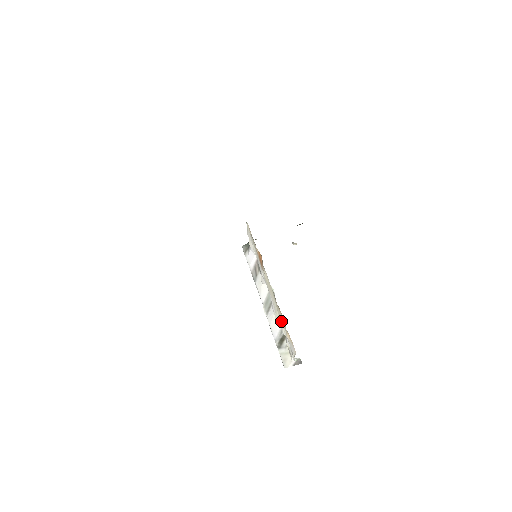
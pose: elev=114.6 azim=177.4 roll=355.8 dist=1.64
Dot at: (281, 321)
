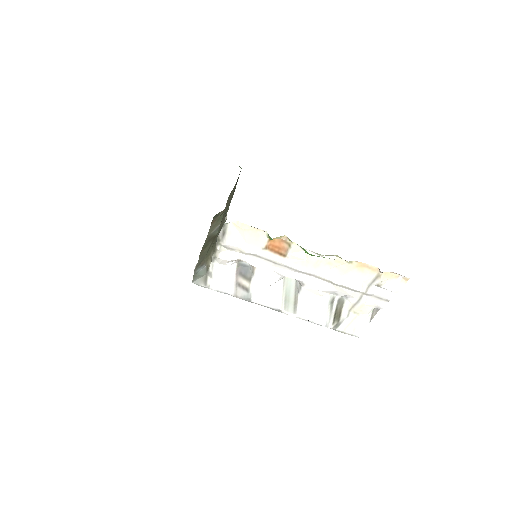
Dot at: (355, 279)
